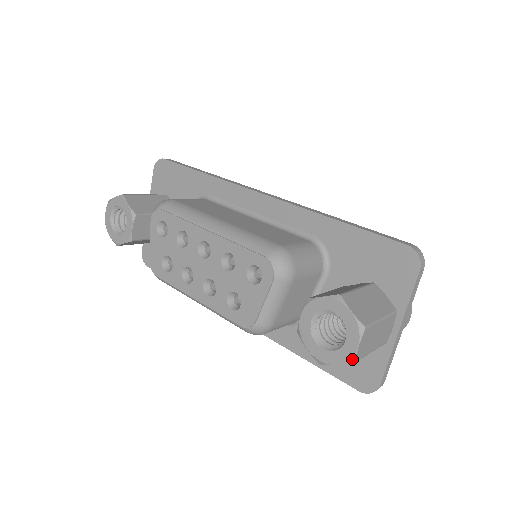
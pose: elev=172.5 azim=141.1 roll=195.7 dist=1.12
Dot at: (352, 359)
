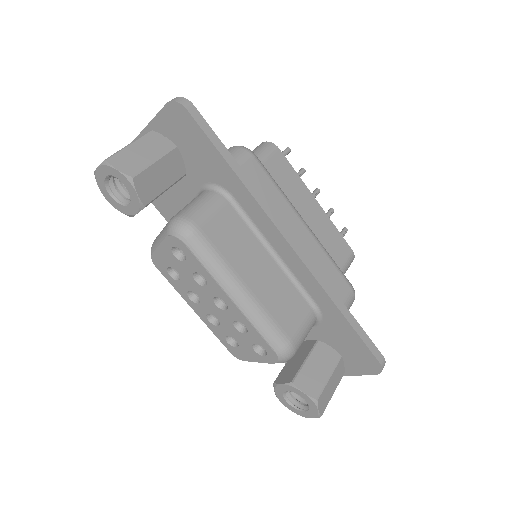
Dot at: (302, 416)
